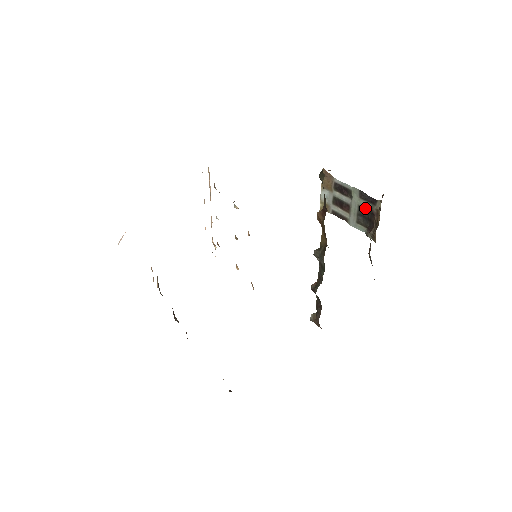
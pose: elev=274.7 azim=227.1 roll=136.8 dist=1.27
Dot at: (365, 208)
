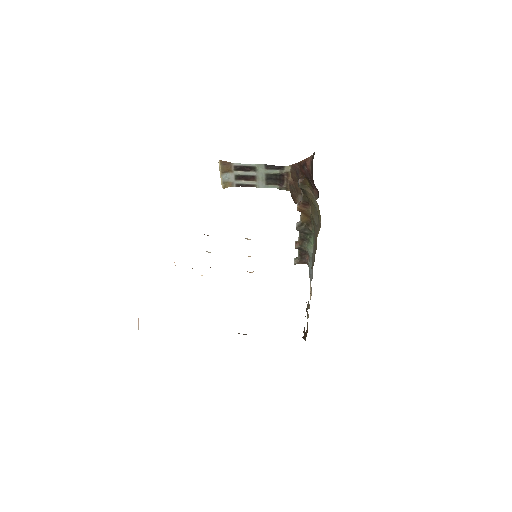
Dot at: (273, 174)
